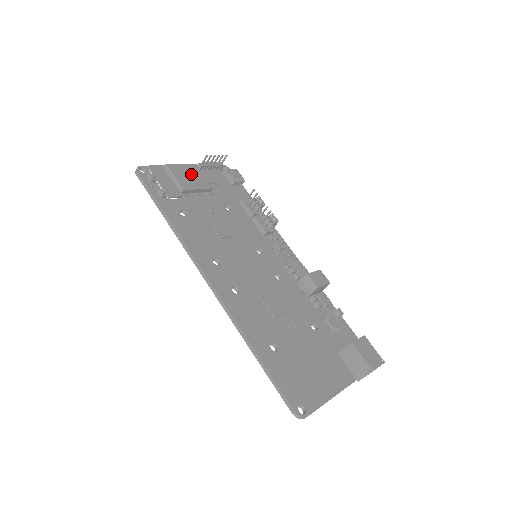
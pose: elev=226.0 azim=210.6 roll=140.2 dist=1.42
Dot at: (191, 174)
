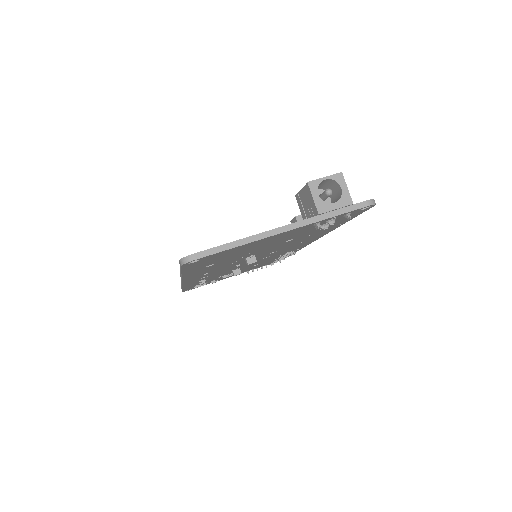
Dot at: occluded
